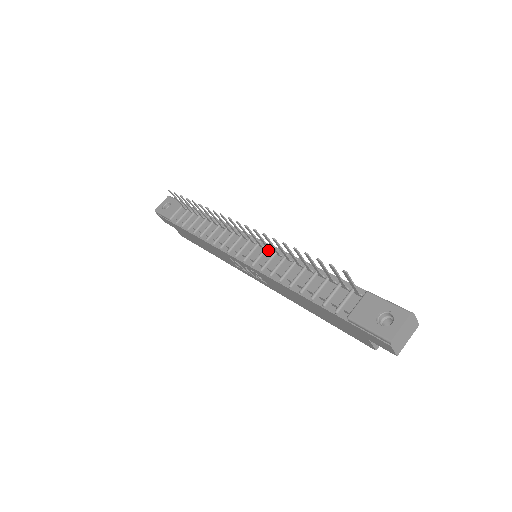
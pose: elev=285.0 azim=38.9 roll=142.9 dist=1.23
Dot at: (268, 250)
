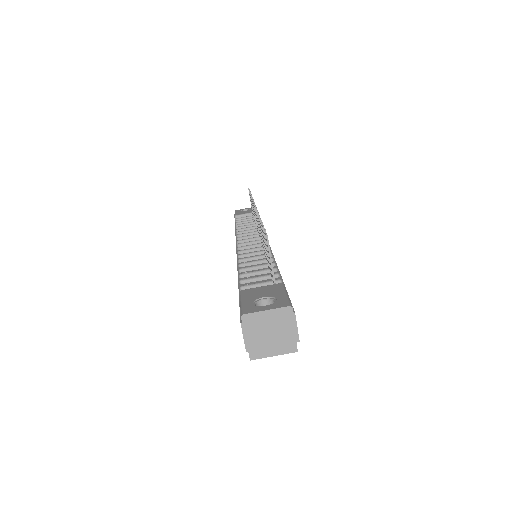
Dot at: occluded
